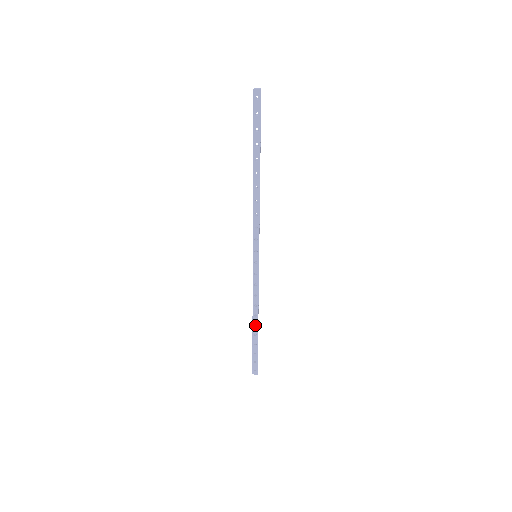
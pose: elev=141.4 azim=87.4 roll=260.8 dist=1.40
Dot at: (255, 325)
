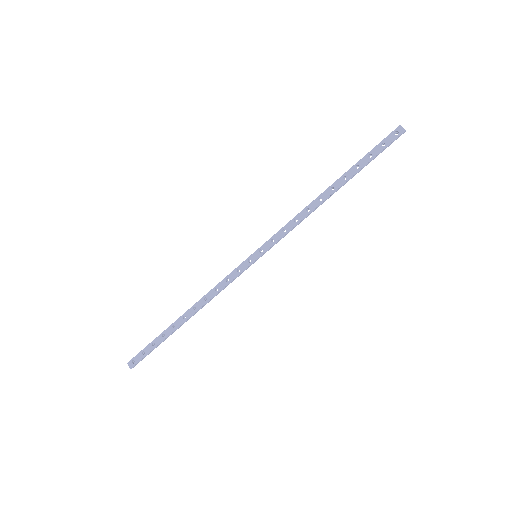
Dot at: (184, 318)
